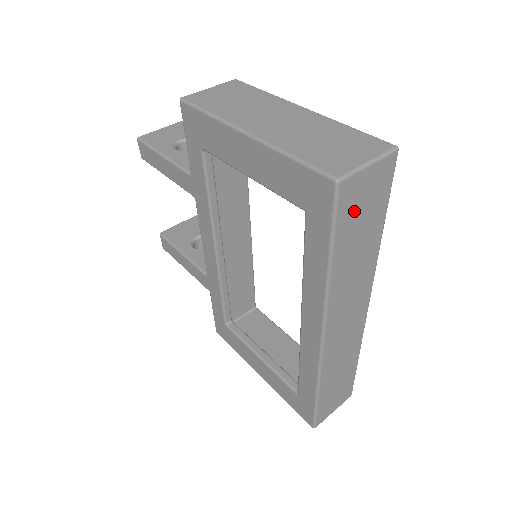
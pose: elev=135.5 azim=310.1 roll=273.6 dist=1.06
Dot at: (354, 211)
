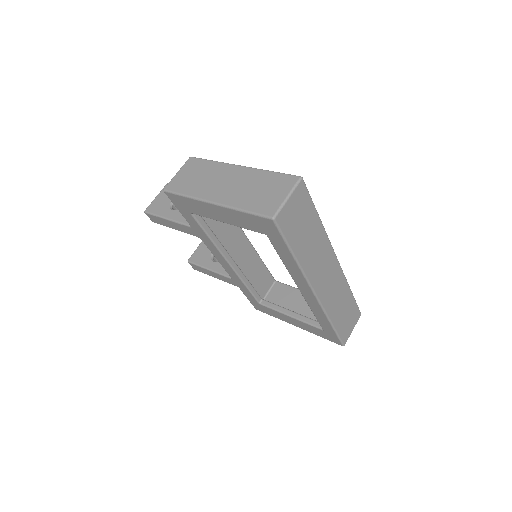
Dot at: (293, 224)
